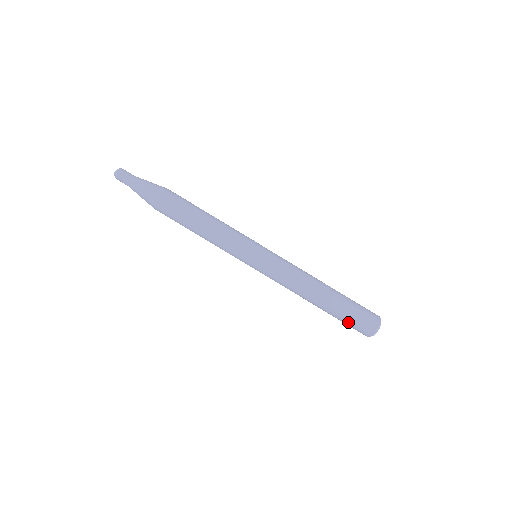
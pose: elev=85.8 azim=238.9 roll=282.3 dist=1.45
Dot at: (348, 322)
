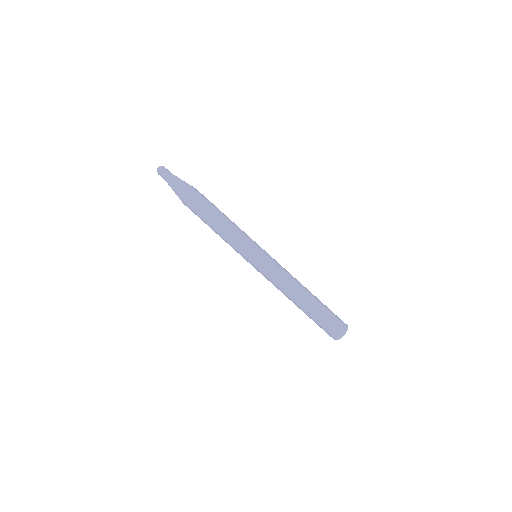
Dot at: (318, 325)
